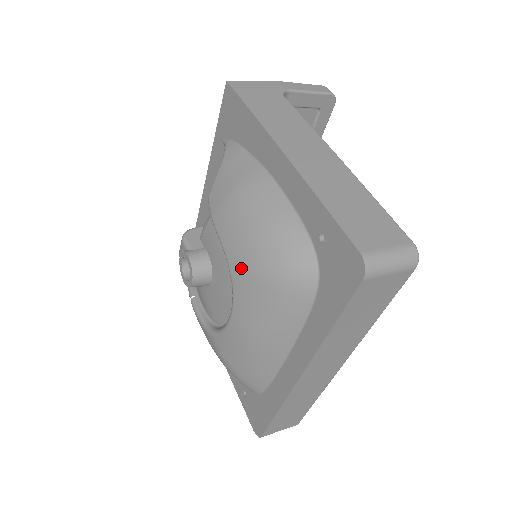
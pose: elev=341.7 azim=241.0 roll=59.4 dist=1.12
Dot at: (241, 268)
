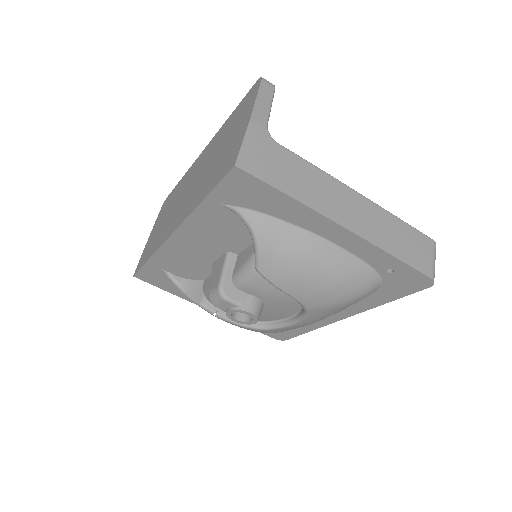
Dot at: (321, 306)
